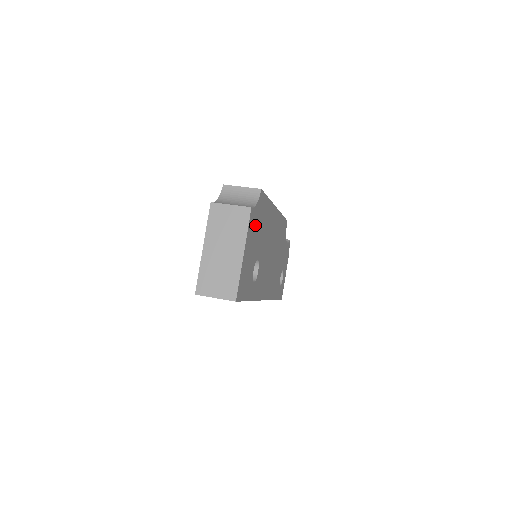
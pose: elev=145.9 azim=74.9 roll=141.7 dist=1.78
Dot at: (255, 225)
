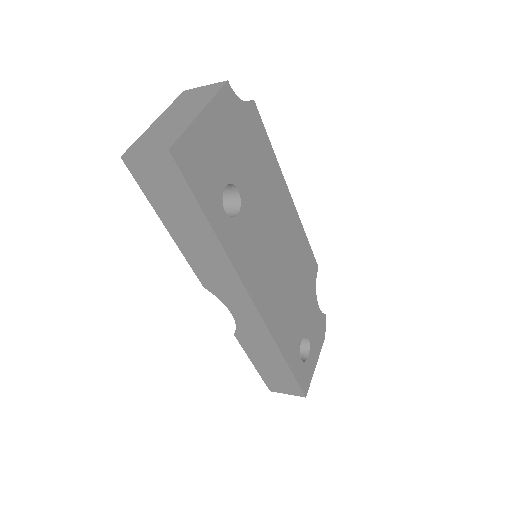
Dot at: (236, 124)
